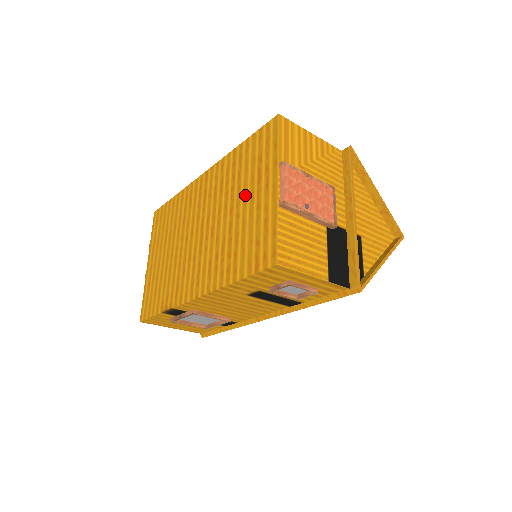
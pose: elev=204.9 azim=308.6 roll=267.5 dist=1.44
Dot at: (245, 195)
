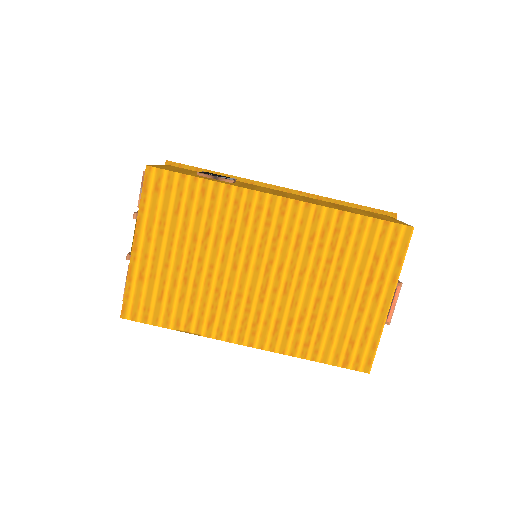
Dot at: (346, 284)
